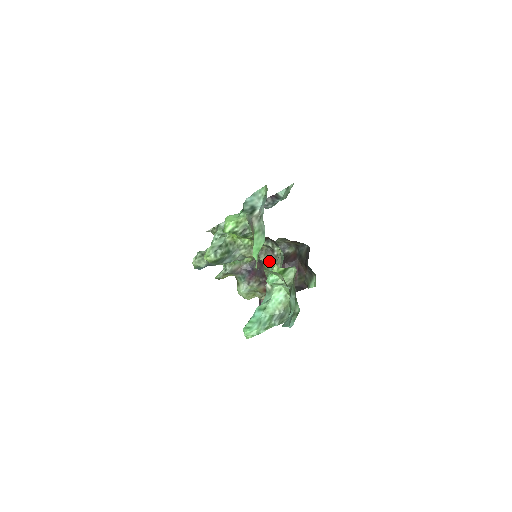
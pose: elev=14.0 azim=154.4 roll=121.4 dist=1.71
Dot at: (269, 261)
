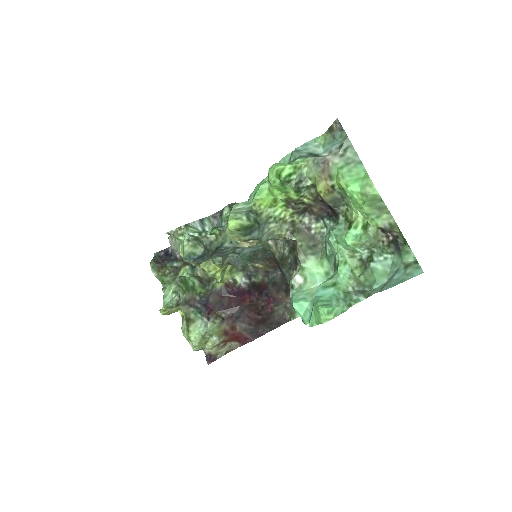
Dot at: (306, 241)
